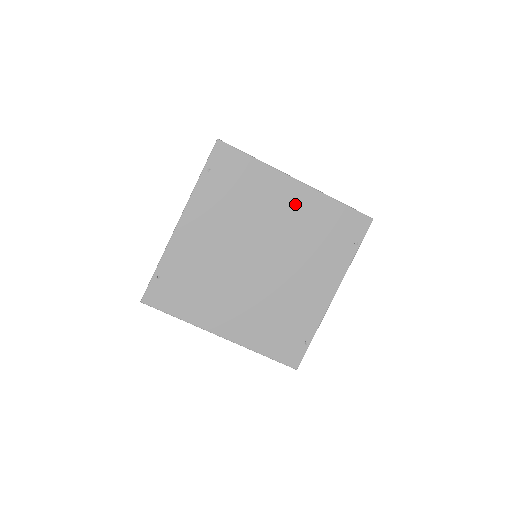
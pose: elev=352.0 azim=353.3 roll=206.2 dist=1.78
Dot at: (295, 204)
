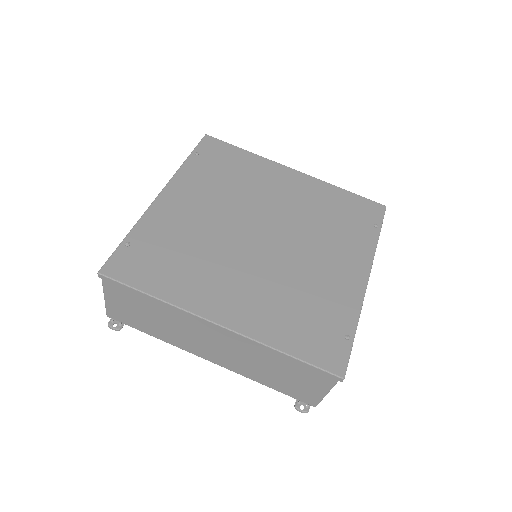
Dot at: (296, 188)
